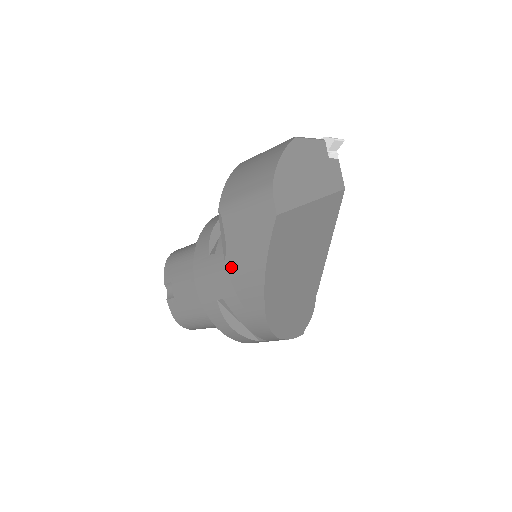
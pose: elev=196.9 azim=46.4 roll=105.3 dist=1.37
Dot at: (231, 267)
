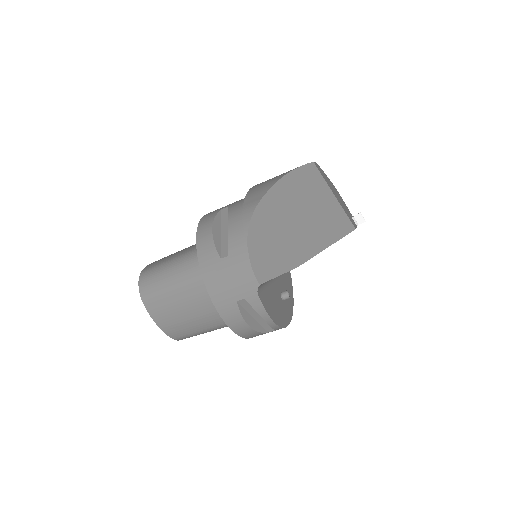
Dot at: (256, 186)
